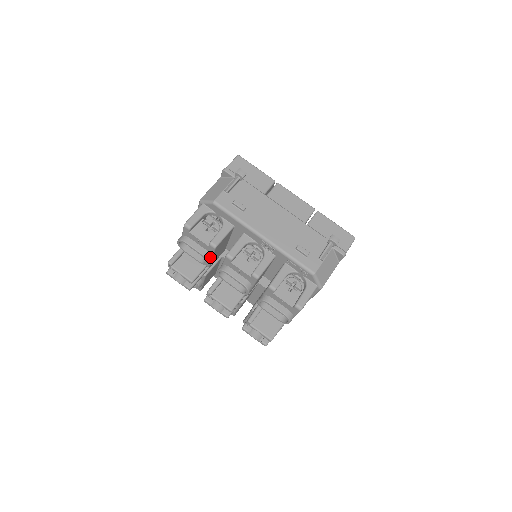
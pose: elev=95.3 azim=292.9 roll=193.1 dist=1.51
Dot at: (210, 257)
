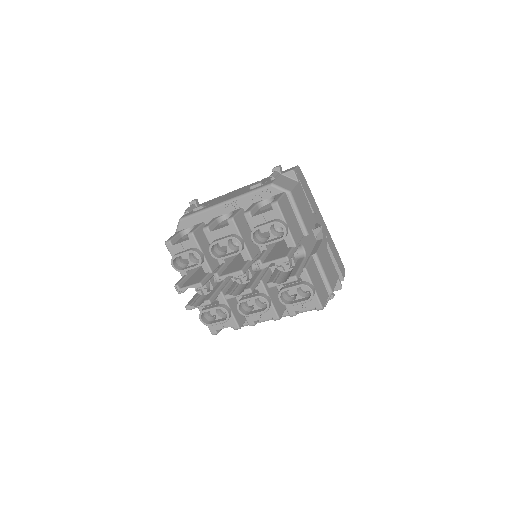
Dot at: (199, 251)
